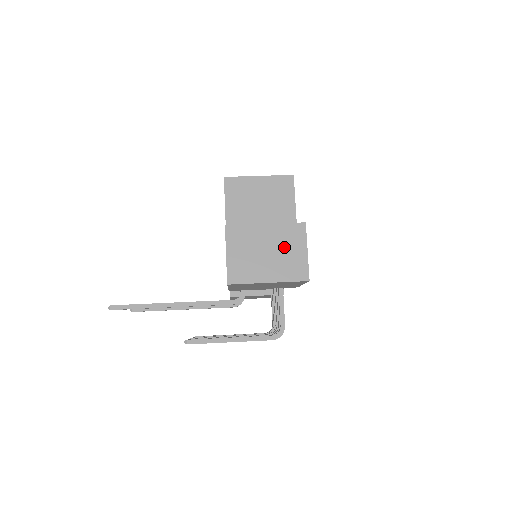
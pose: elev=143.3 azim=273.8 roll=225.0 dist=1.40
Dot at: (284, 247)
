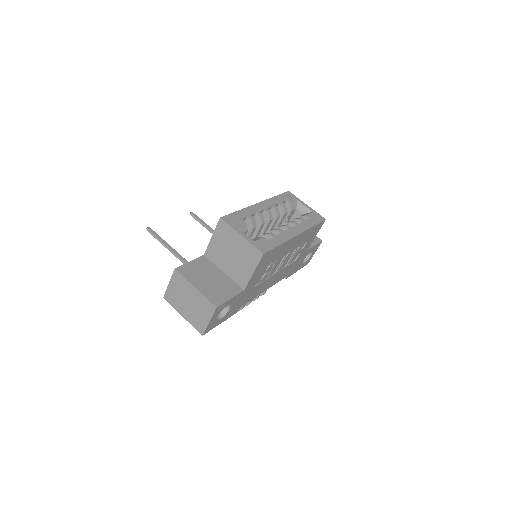
Dot at: (199, 308)
